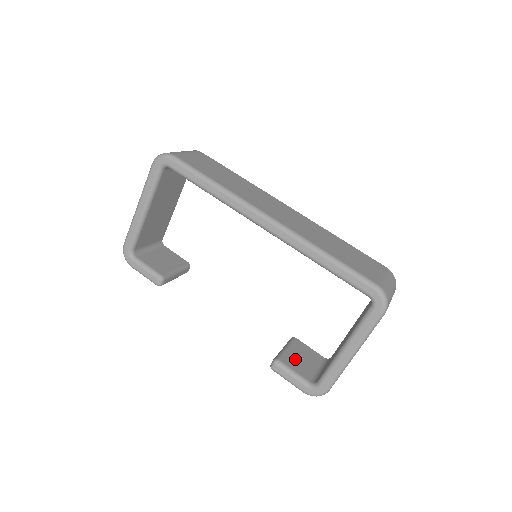
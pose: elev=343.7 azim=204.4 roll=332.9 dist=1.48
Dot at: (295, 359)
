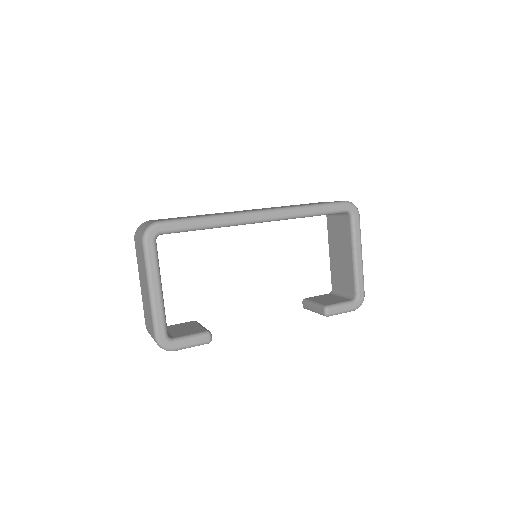
Dot at: (328, 301)
